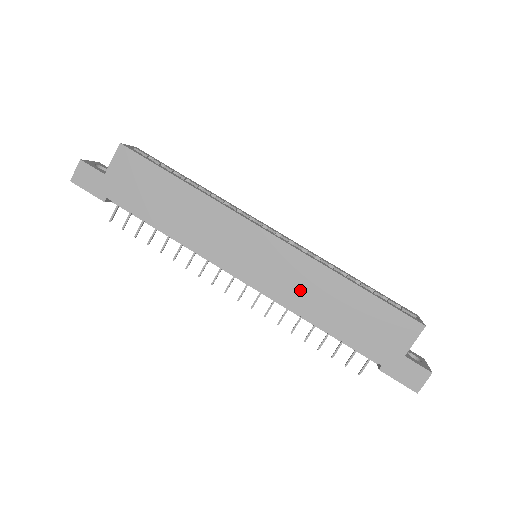
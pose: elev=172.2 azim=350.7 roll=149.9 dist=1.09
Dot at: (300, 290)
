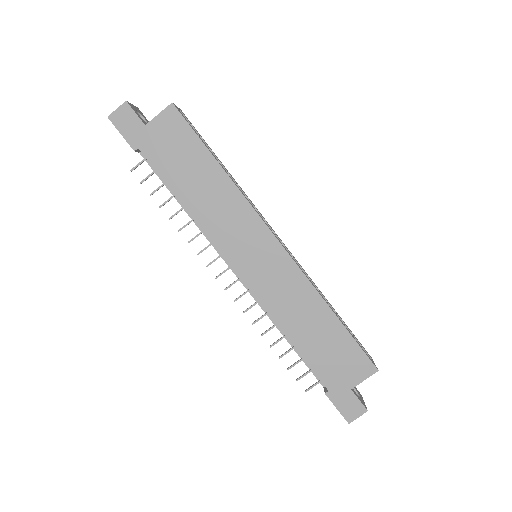
Dot at: (285, 302)
